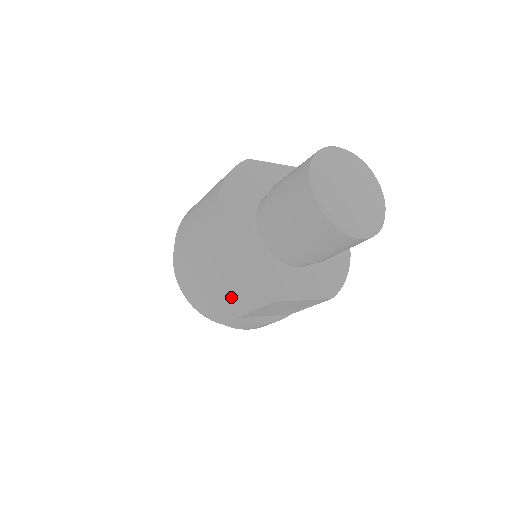
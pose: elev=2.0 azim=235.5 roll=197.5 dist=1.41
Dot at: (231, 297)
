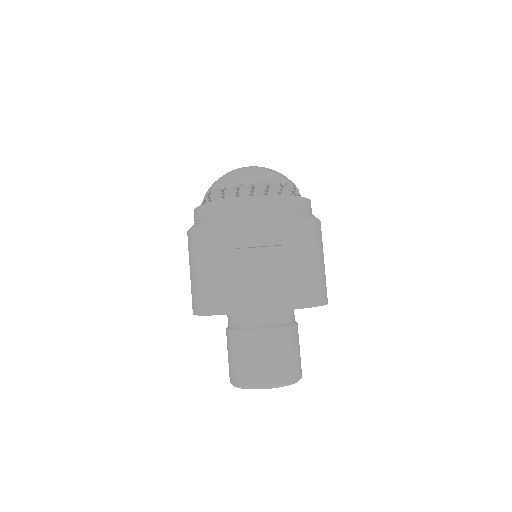
Dot at: occluded
